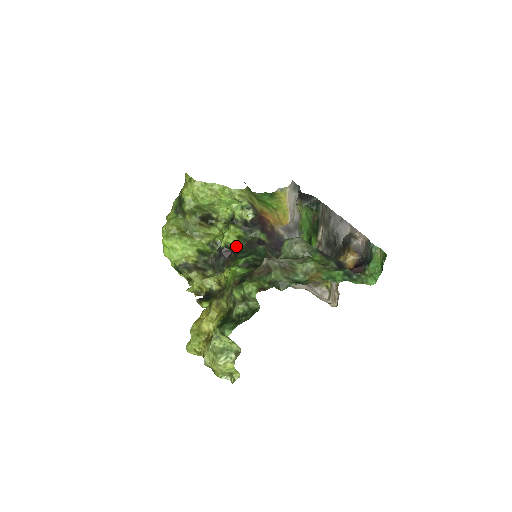
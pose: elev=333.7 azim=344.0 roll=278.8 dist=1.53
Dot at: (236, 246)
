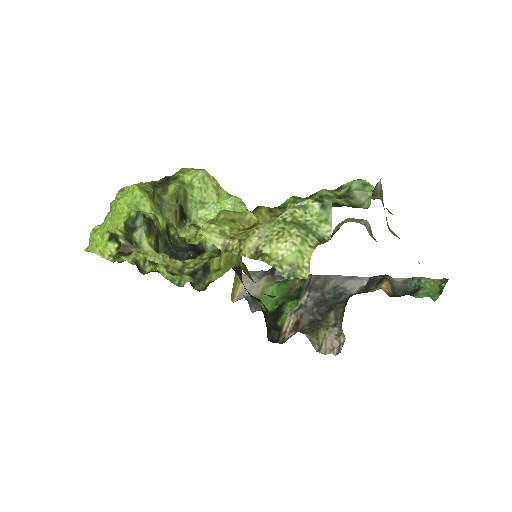
Dot at: occluded
